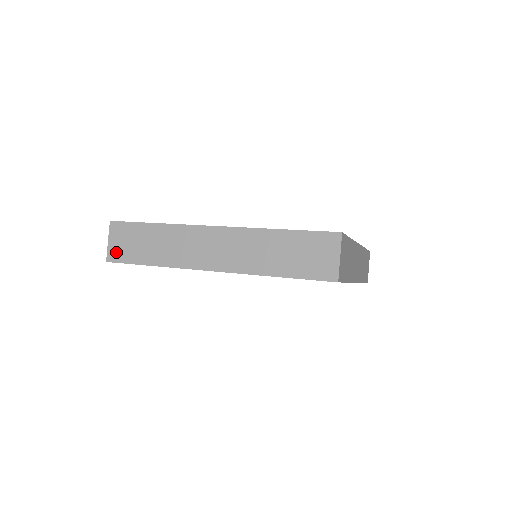
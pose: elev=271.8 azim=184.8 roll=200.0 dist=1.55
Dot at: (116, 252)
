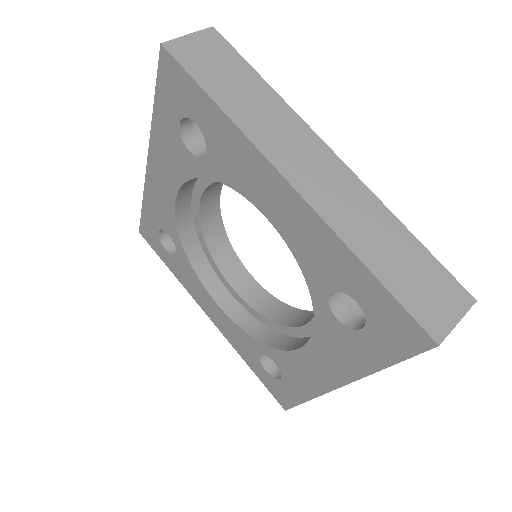
Dot at: (186, 50)
